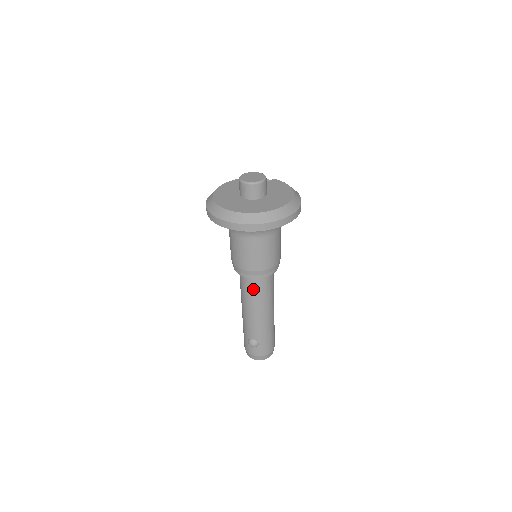
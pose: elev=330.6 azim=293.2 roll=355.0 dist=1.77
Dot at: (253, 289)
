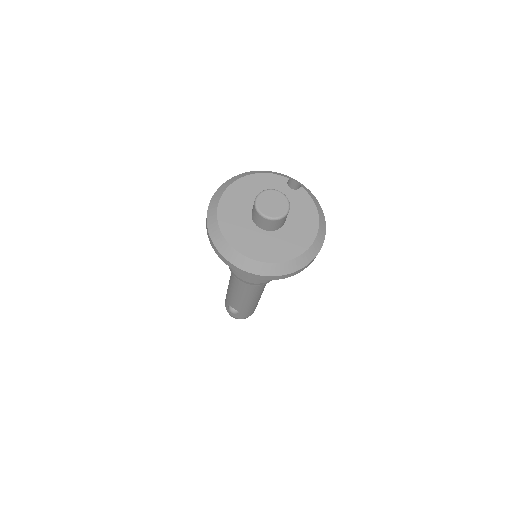
Dot at: (244, 285)
